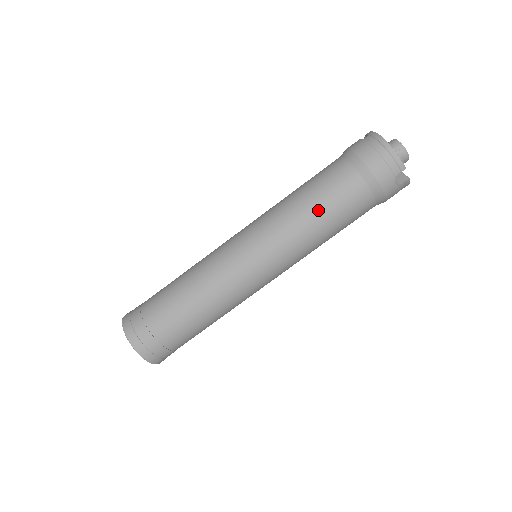
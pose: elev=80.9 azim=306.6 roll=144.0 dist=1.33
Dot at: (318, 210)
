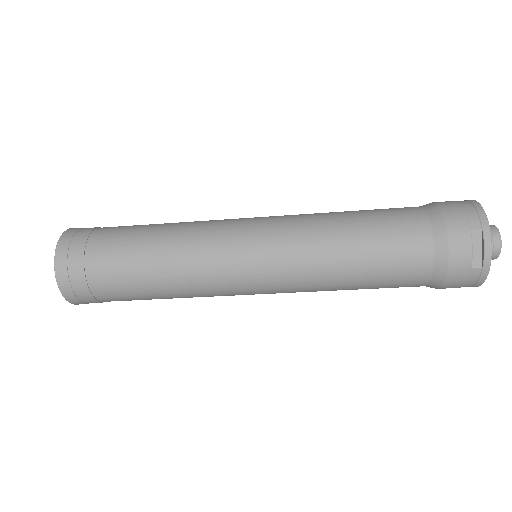
Dot at: occluded
